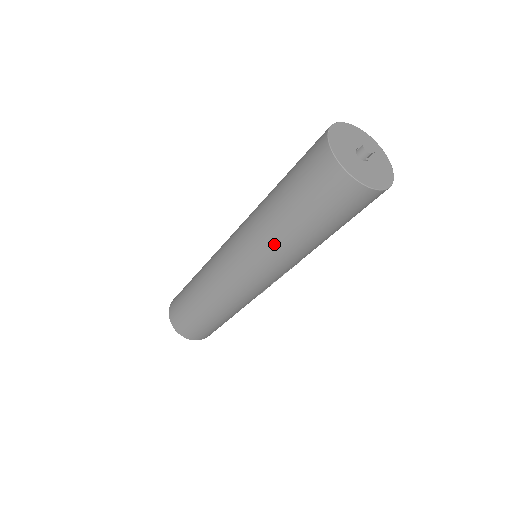
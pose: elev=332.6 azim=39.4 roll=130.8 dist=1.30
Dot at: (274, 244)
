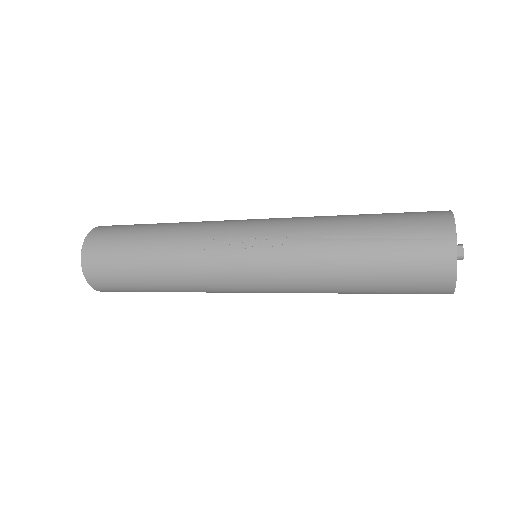
Dot at: occluded
